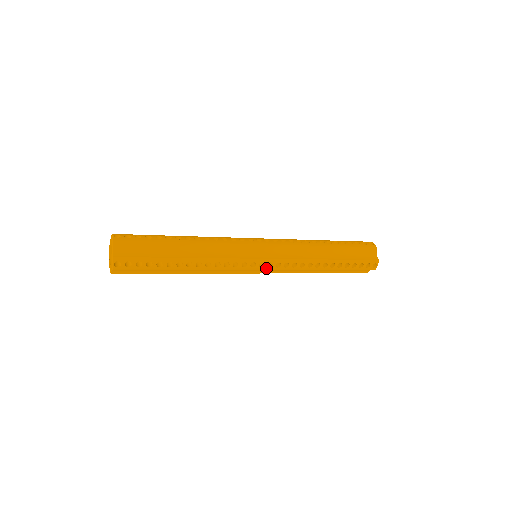
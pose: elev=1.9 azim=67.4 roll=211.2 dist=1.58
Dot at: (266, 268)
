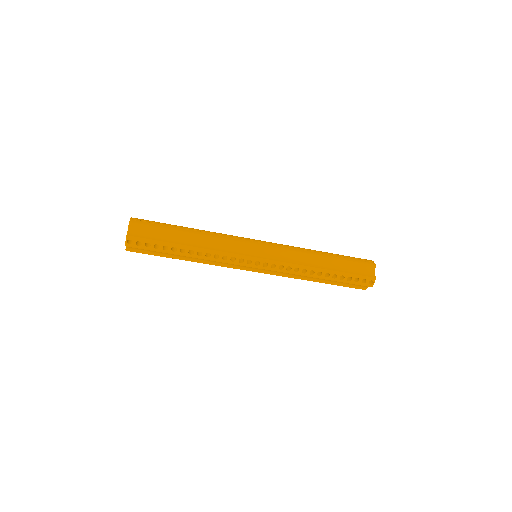
Dot at: (262, 267)
